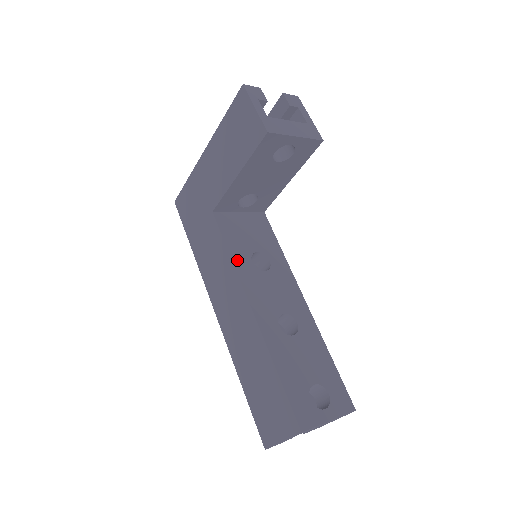
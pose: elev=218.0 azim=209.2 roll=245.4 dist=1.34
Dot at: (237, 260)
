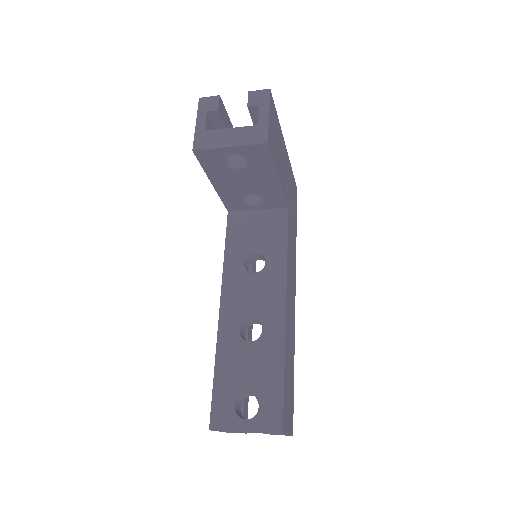
Dot at: (229, 260)
